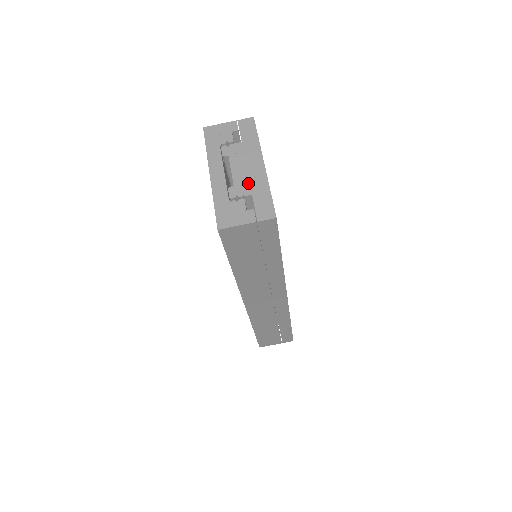
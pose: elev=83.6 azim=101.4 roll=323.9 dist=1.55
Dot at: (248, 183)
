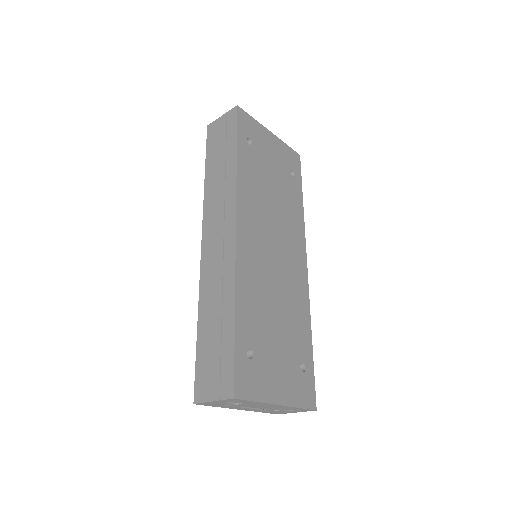
Dot at: occluded
